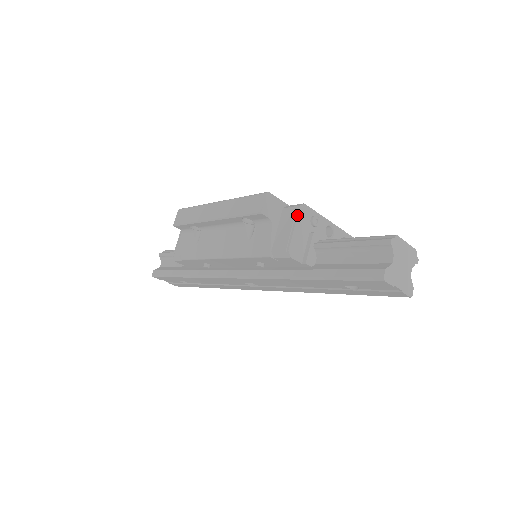
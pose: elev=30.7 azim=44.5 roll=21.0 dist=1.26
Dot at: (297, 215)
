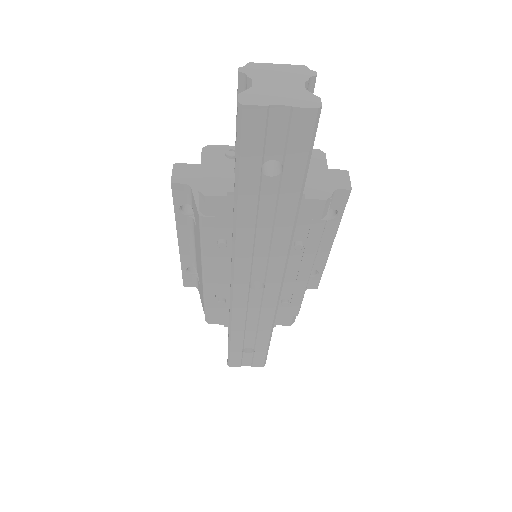
Dot at: (201, 157)
